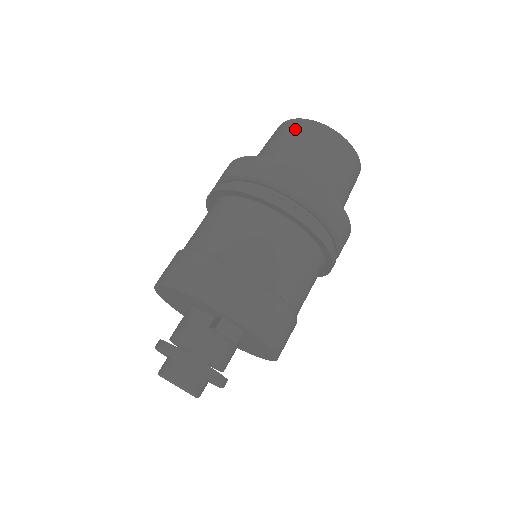
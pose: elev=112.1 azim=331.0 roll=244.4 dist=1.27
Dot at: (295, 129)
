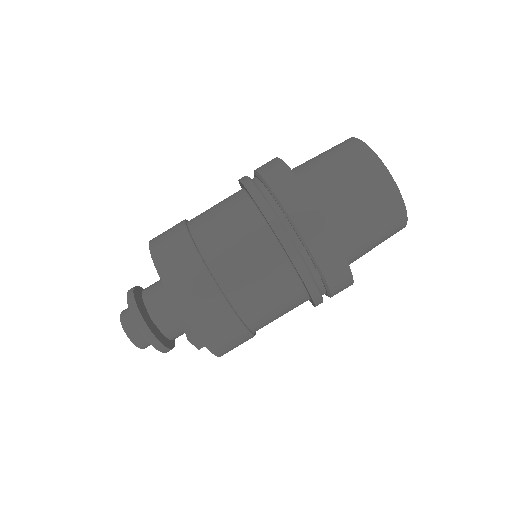
Dot at: (374, 181)
